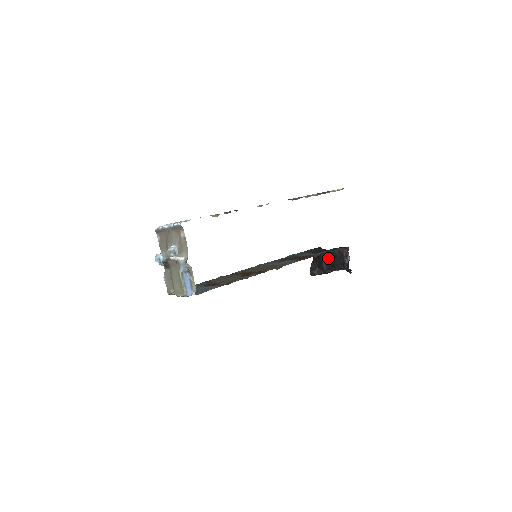
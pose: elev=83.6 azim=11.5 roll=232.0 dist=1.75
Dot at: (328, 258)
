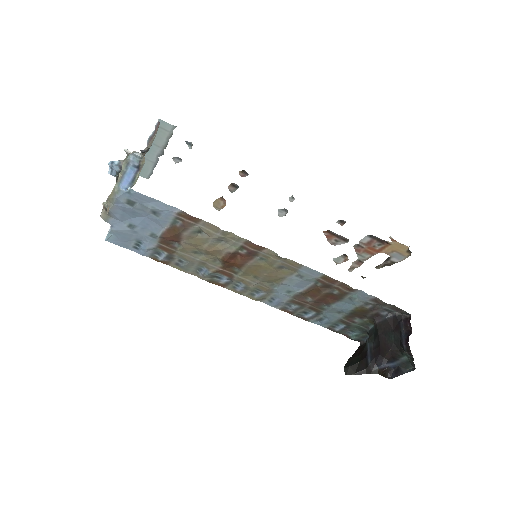
Dot at: (376, 339)
